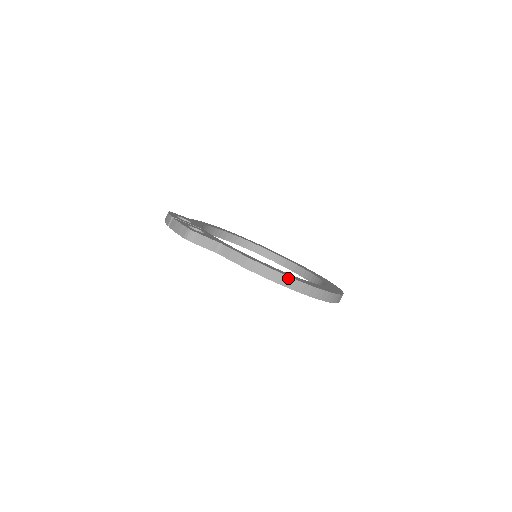
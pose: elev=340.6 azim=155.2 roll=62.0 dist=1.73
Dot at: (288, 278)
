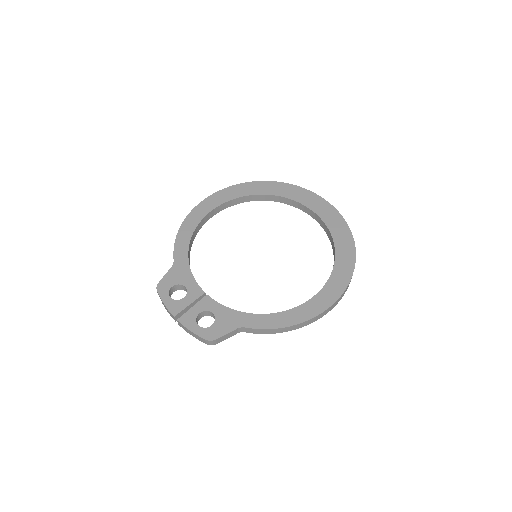
Dot at: (314, 318)
